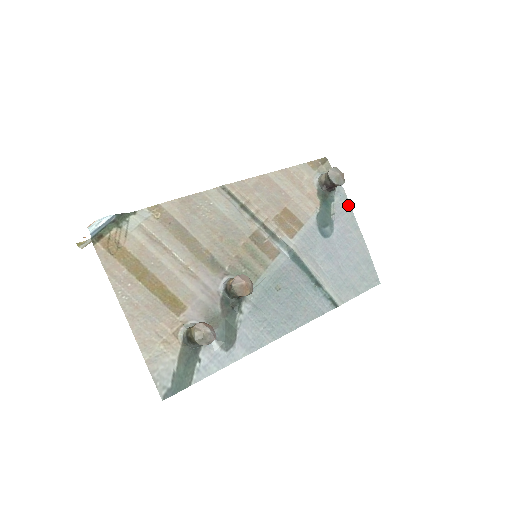
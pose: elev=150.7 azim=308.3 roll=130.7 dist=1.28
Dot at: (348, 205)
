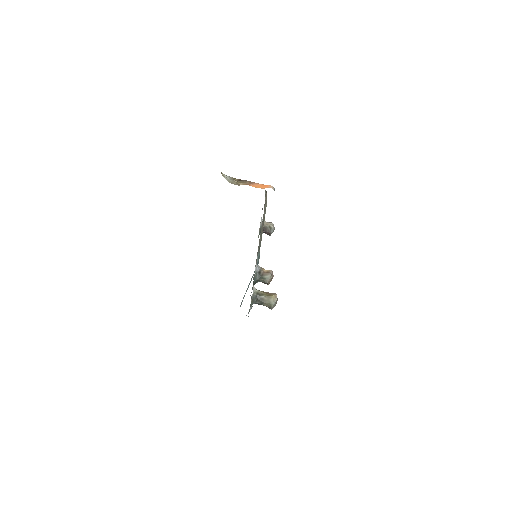
Dot at: occluded
